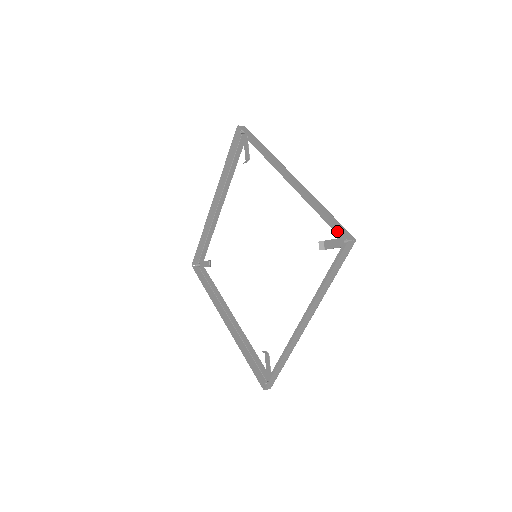
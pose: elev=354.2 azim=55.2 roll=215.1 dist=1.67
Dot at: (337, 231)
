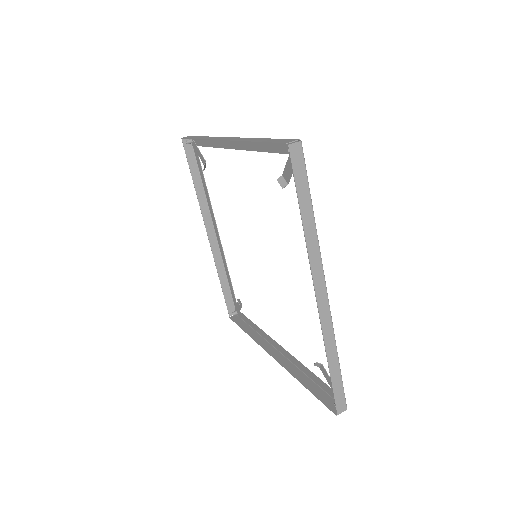
Dot at: occluded
